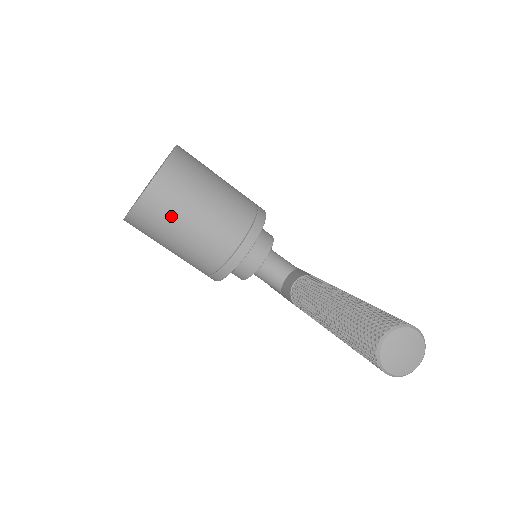
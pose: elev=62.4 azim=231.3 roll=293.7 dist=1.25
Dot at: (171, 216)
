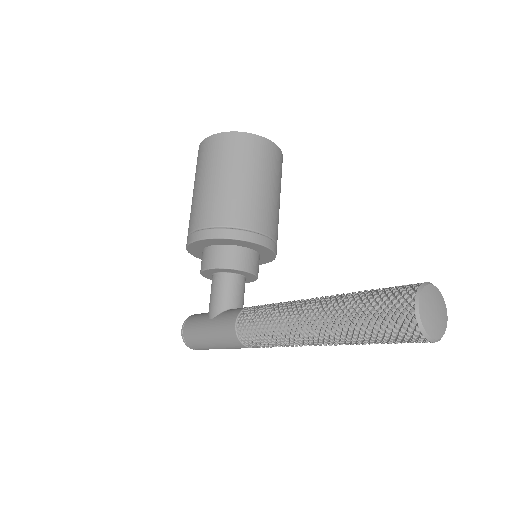
Dot at: (253, 163)
